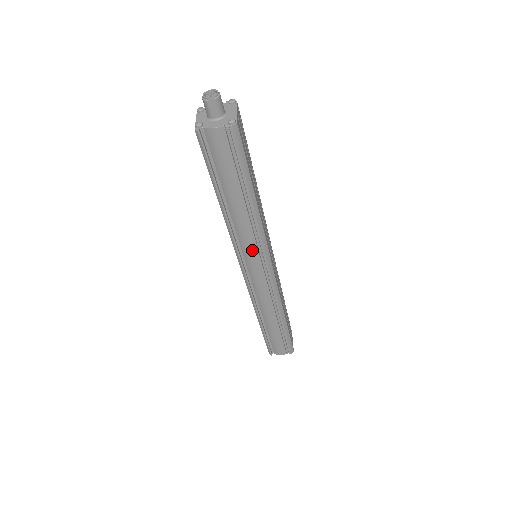
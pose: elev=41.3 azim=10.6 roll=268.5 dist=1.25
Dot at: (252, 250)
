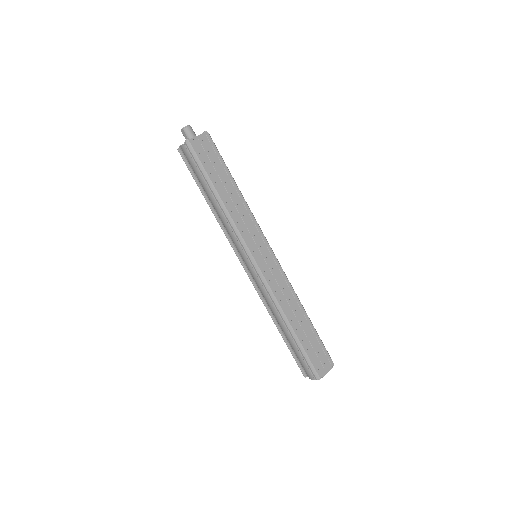
Dot at: (237, 243)
